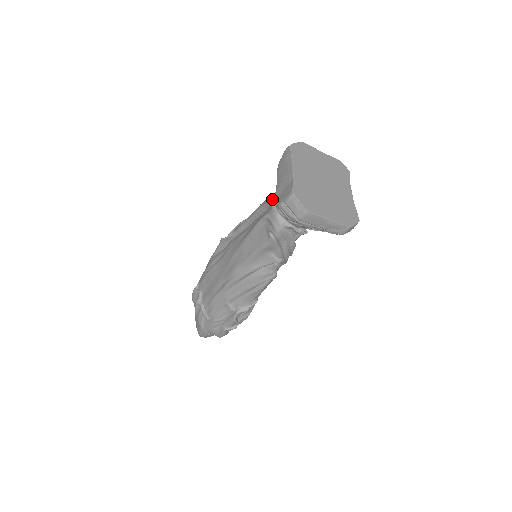
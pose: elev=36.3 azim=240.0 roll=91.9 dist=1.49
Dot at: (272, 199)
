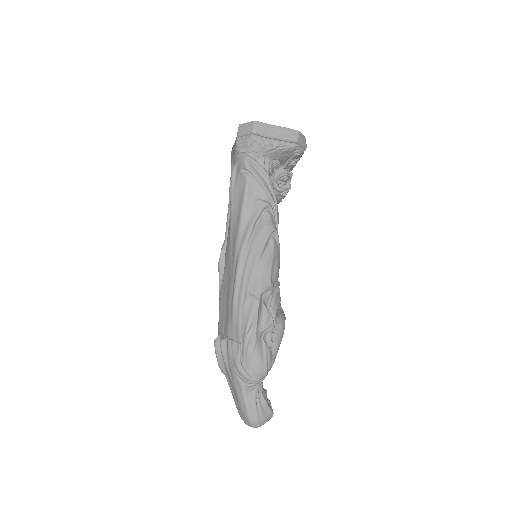
Dot at: (232, 159)
